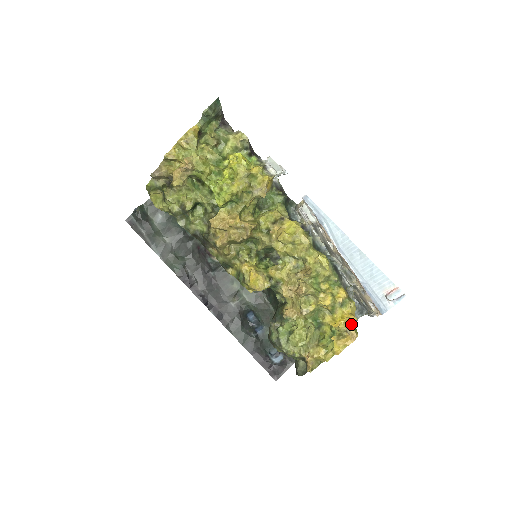
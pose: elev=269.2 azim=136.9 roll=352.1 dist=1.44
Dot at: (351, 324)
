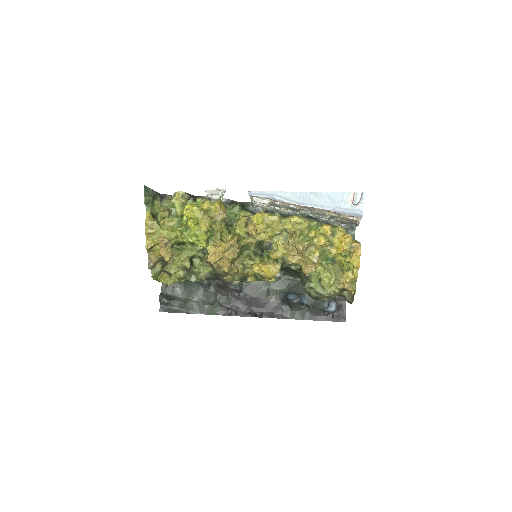
Dot at: (350, 241)
